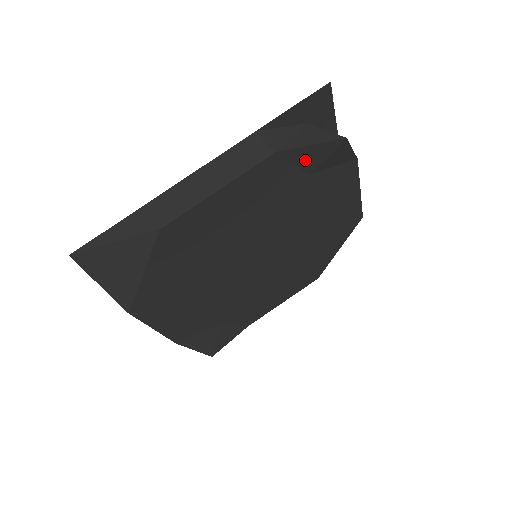
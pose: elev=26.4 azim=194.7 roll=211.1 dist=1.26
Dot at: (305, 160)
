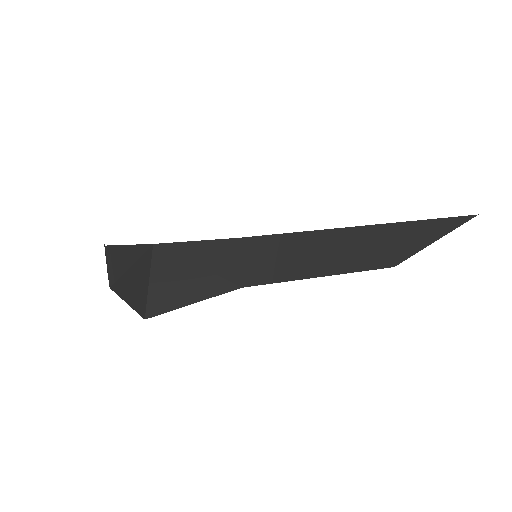
Dot at: occluded
